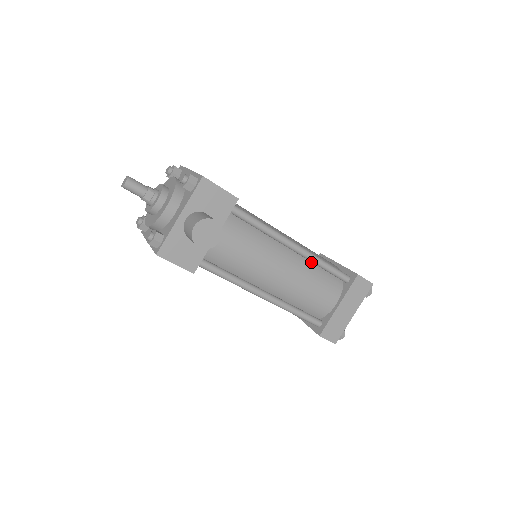
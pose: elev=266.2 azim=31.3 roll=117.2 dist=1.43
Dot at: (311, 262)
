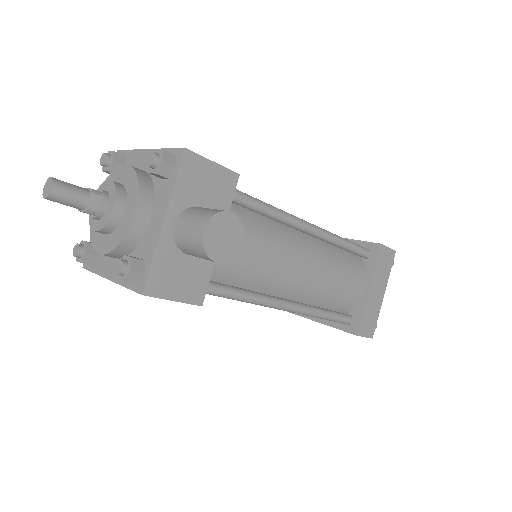
Dot at: (328, 244)
